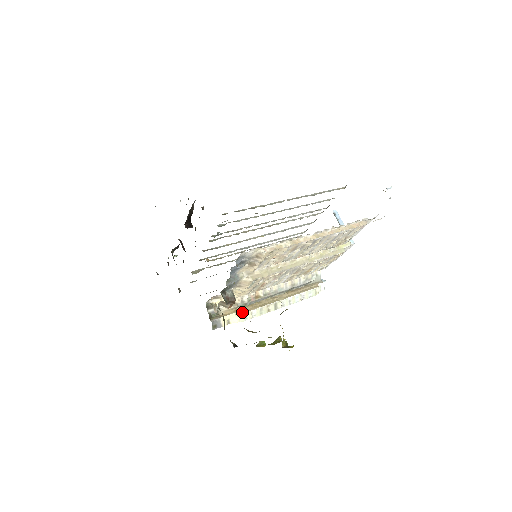
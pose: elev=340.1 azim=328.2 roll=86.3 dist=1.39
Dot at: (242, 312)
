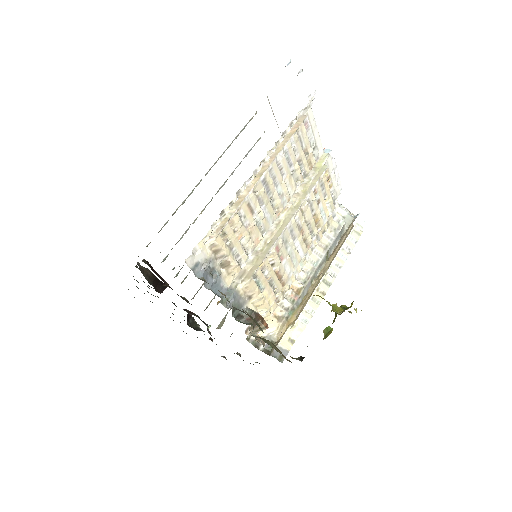
Dot at: (295, 319)
